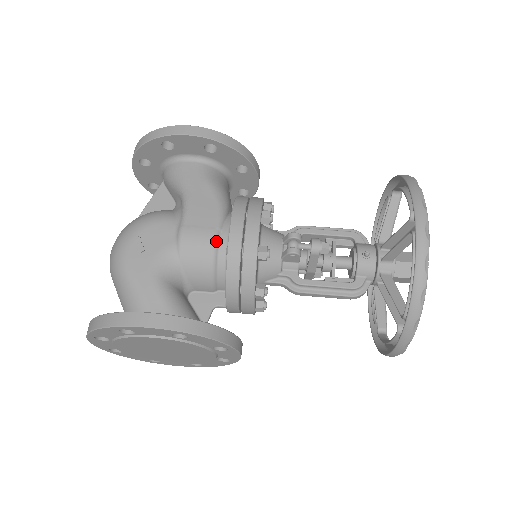
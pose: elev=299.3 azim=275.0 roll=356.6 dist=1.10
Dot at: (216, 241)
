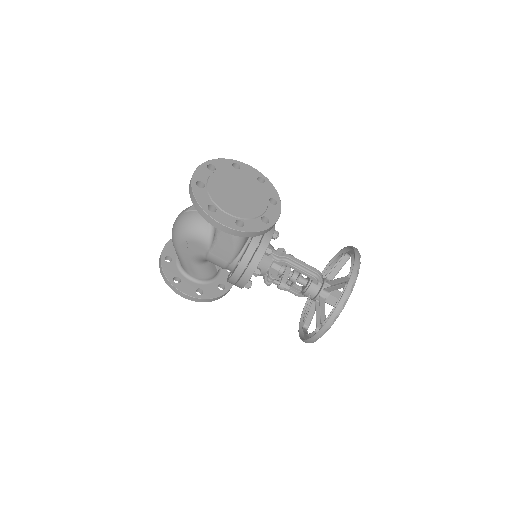
Dot at: (226, 267)
